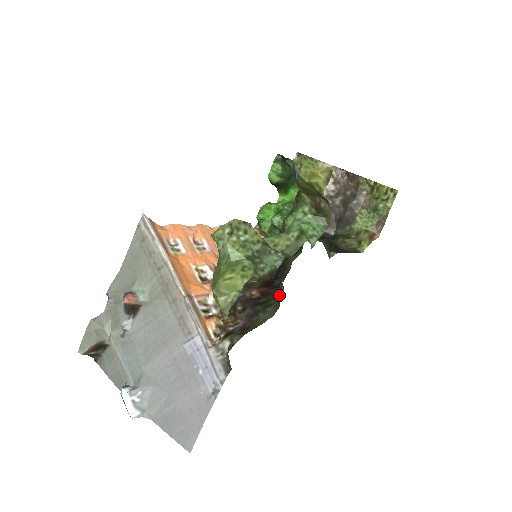
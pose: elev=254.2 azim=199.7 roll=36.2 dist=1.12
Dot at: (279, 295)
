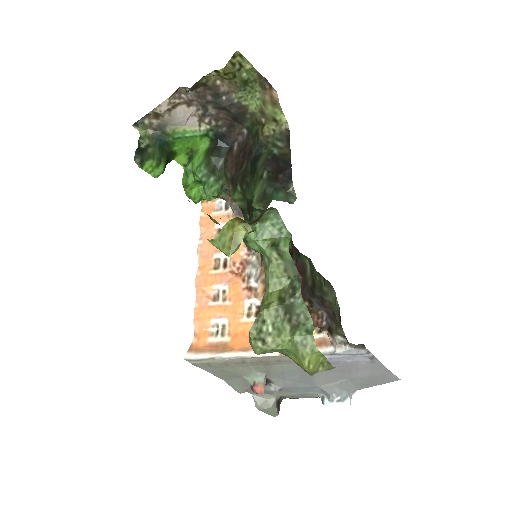
Dot at: (313, 268)
